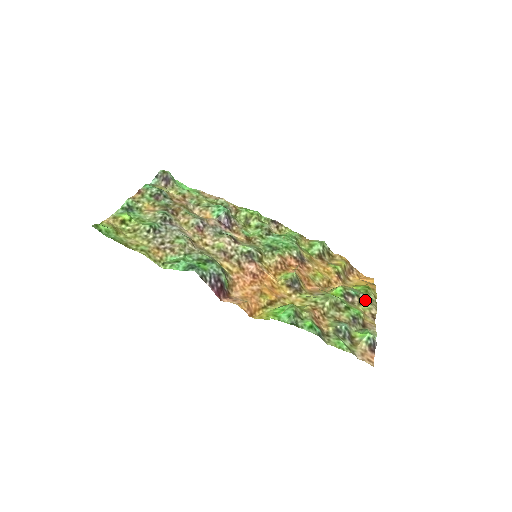
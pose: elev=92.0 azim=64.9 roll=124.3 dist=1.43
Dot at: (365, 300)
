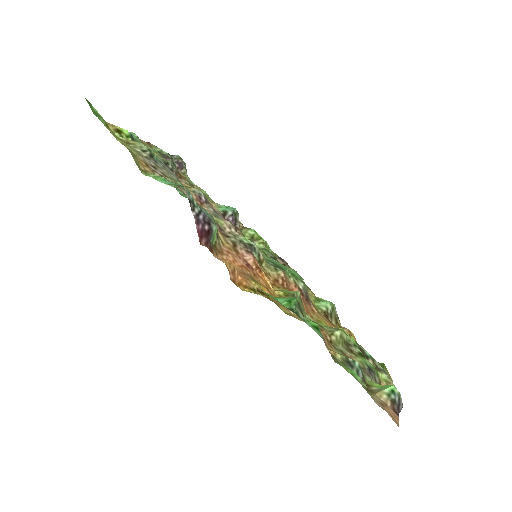
Dot at: (382, 370)
